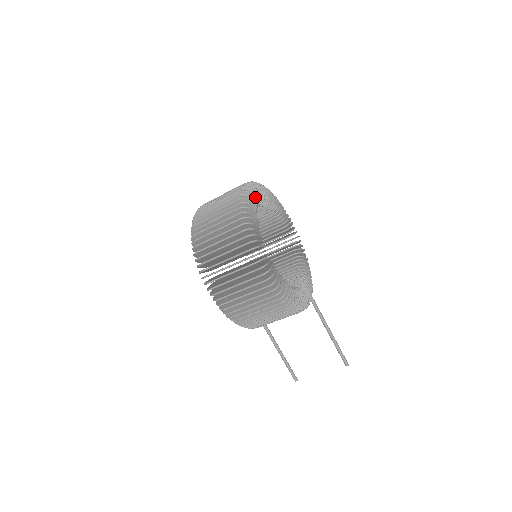
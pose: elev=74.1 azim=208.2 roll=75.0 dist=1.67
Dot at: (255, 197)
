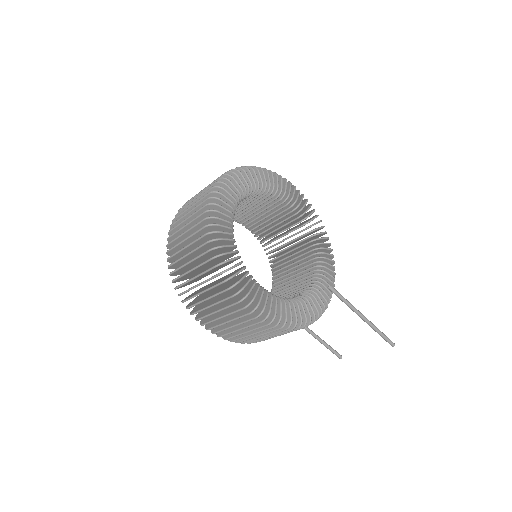
Dot at: (228, 204)
